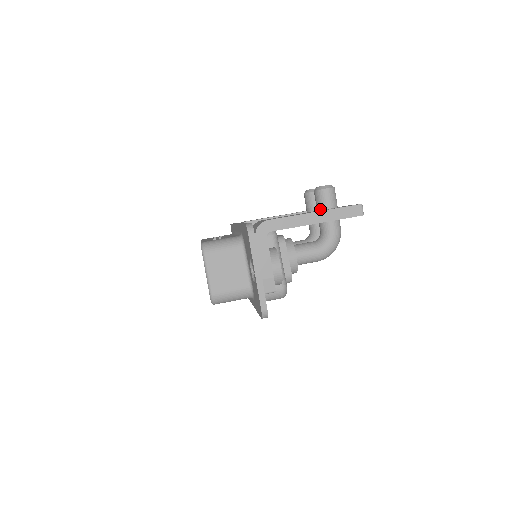
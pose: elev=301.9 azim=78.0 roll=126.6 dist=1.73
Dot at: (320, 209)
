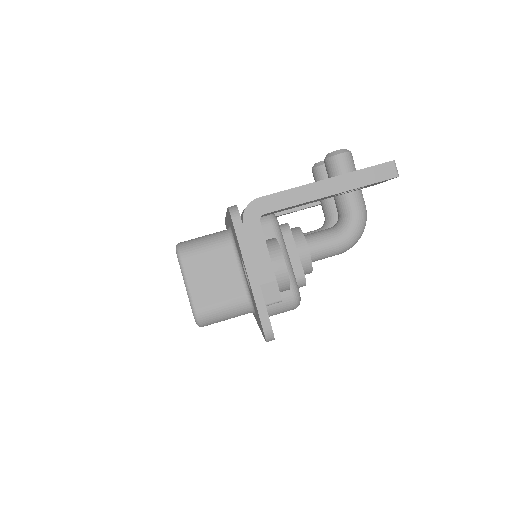
Dot at: occluded
